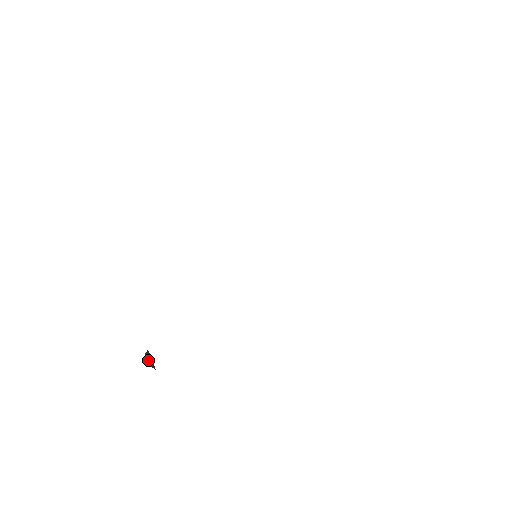
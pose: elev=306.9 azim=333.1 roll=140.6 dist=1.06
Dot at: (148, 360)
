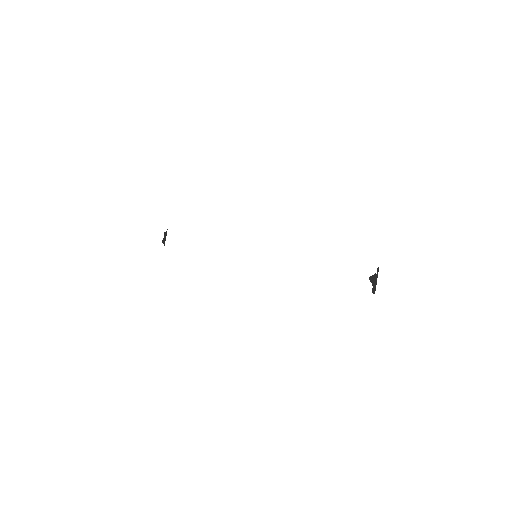
Dot at: (164, 238)
